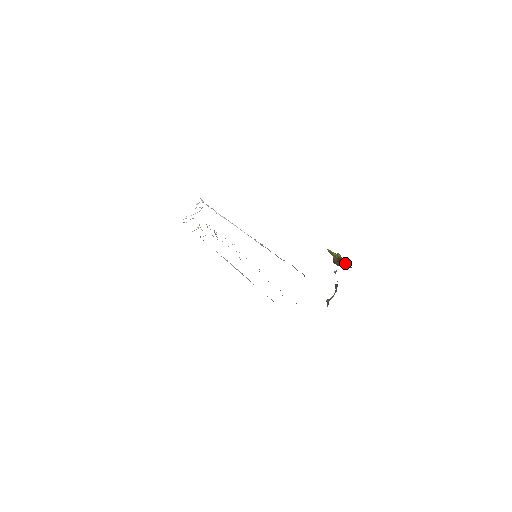
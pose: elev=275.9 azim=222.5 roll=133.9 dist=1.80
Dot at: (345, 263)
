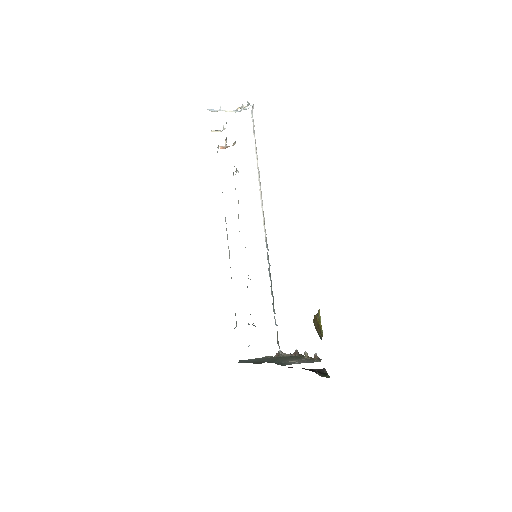
Dot at: (321, 336)
